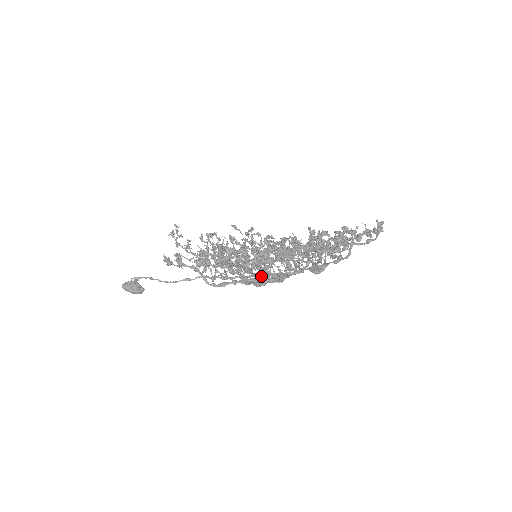
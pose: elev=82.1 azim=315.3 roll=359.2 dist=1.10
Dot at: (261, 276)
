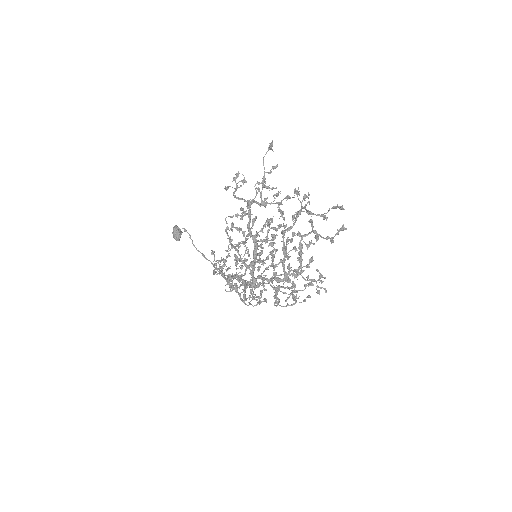
Dot at: (262, 201)
